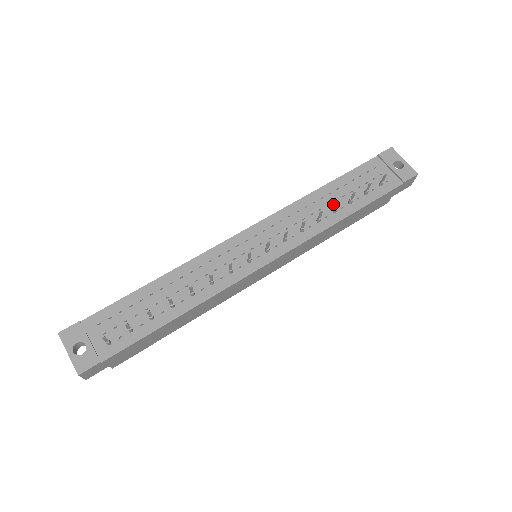
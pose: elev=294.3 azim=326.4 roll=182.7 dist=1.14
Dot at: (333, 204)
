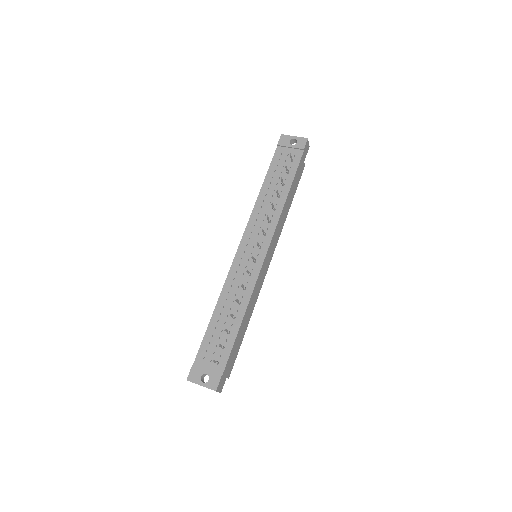
Dot at: (275, 193)
